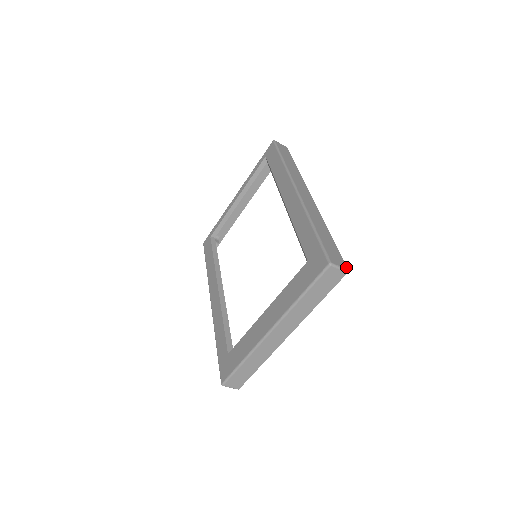
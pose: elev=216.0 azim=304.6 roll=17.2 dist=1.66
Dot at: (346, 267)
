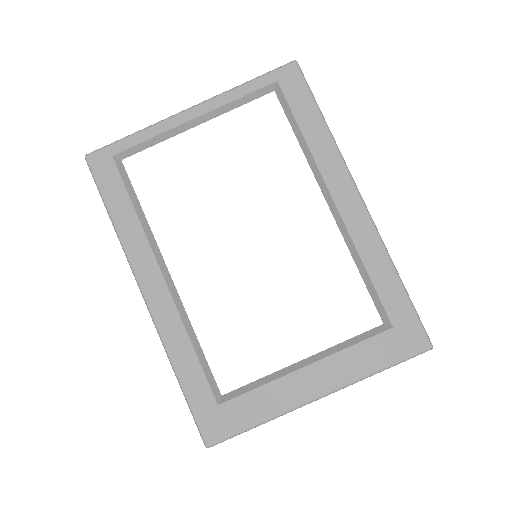
Dot at: occluded
